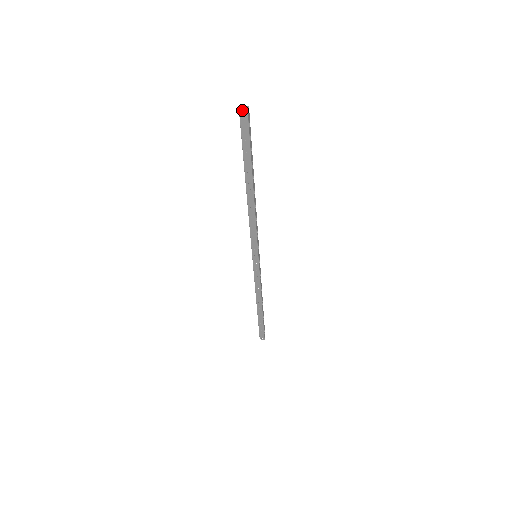
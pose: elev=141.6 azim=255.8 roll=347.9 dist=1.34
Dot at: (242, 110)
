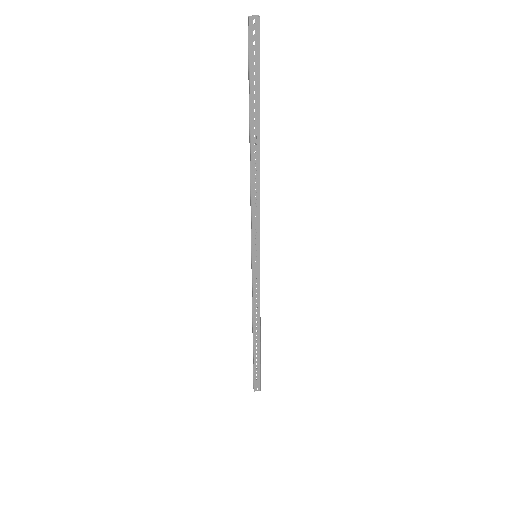
Dot at: (253, 18)
